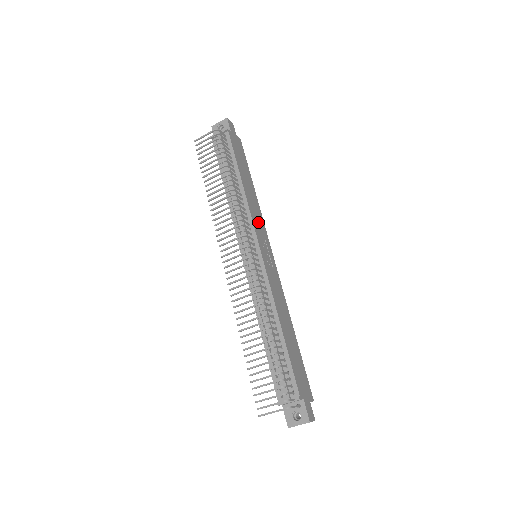
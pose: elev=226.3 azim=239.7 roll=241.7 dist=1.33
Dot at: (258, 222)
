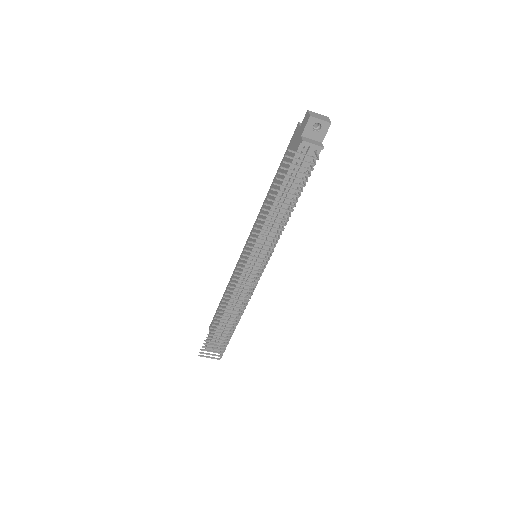
Dot at: occluded
